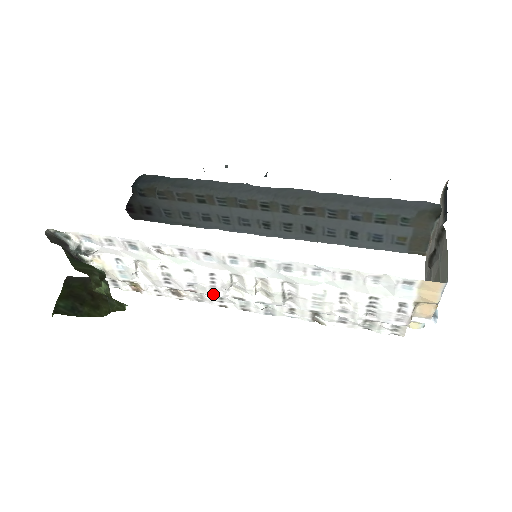
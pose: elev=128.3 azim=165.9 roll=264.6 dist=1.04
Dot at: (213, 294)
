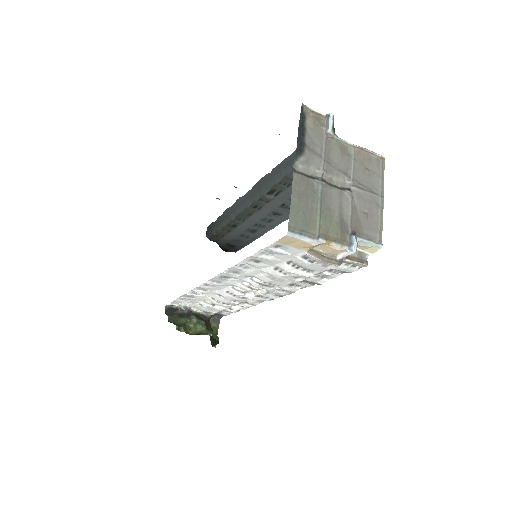
Dot at: (247, 300)
